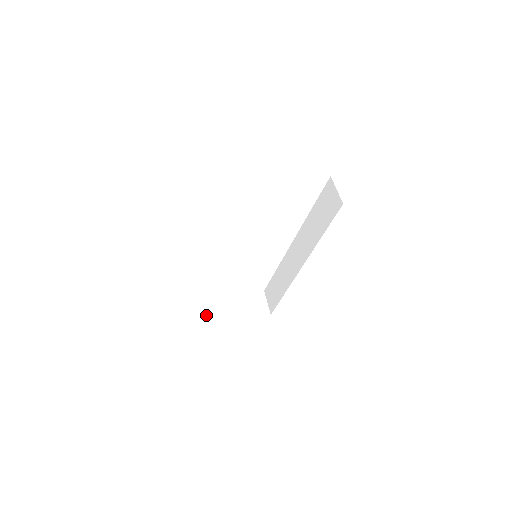
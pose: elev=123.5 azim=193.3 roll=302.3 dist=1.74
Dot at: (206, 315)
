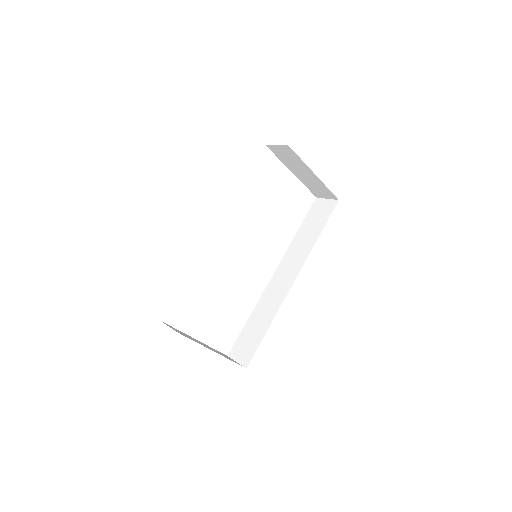
Dot at: (185, 336)
